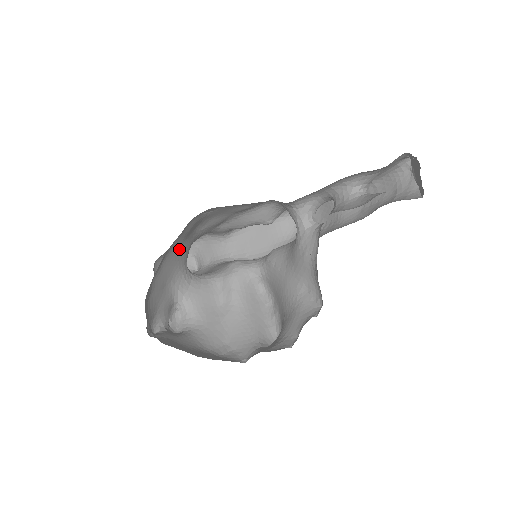
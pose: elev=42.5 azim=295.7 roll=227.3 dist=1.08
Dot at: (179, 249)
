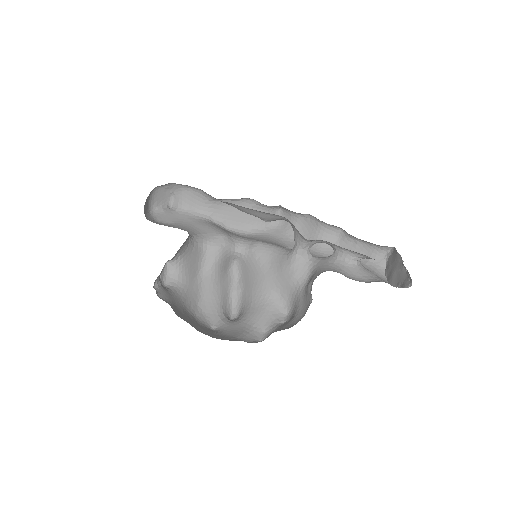
Dot at: occluded
